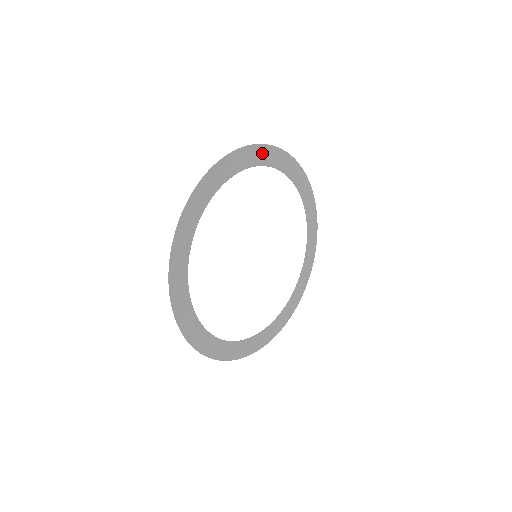
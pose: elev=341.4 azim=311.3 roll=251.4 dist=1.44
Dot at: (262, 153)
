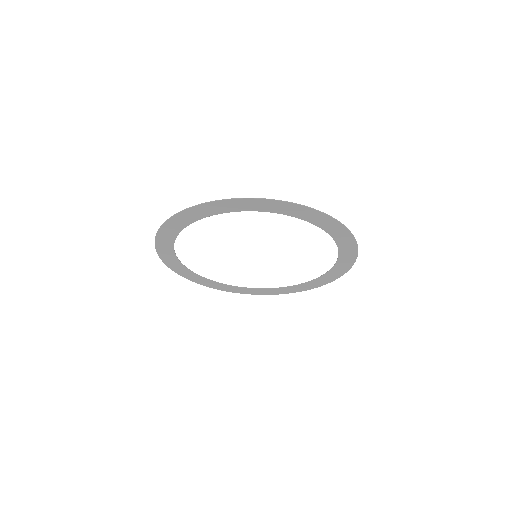
Dot at: (285, 207)
